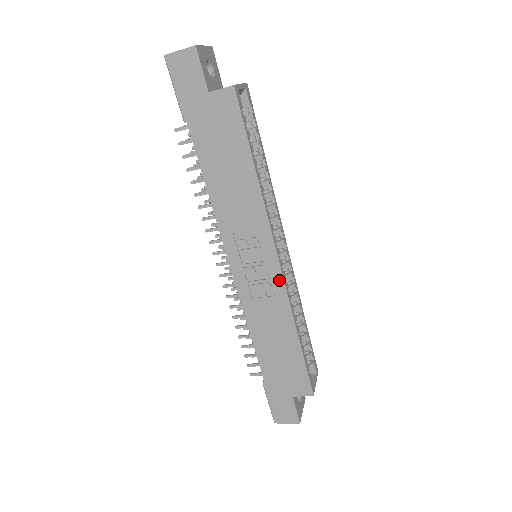
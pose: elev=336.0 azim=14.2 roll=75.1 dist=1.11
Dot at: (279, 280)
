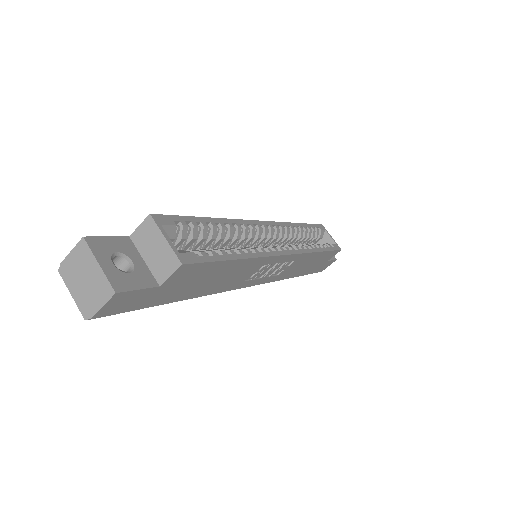
Dot at: (294, 257)
